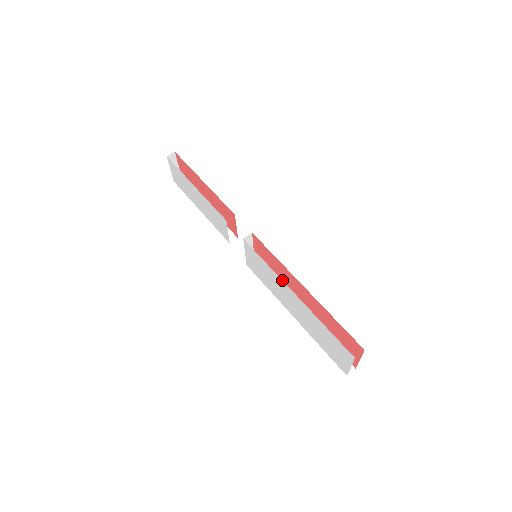
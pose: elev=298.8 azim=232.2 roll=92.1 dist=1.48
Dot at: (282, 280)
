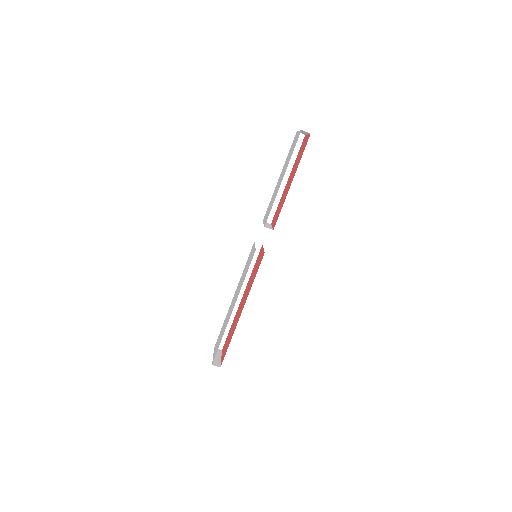
Dot at: occluded
